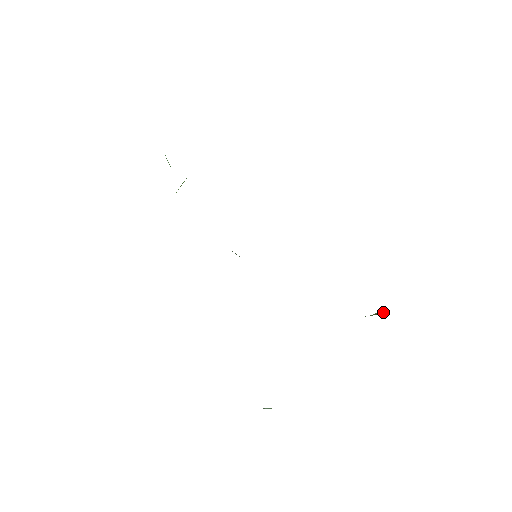
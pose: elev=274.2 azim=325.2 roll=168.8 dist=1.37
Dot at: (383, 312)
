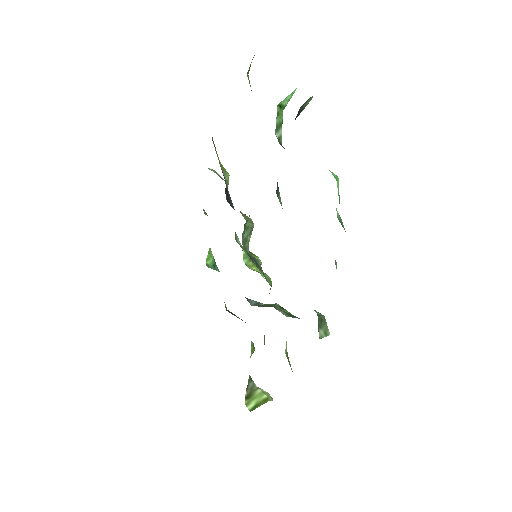
Dot at: (248, 406)
